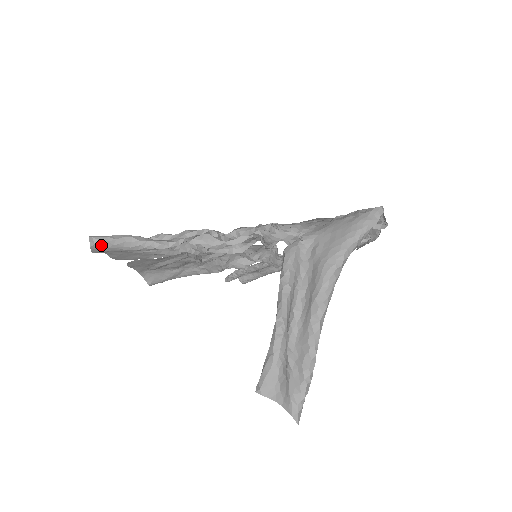
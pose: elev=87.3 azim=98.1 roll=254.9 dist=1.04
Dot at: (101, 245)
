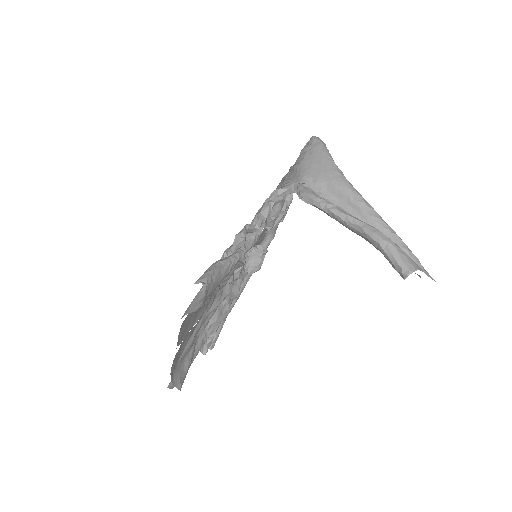
Dot at: (210, 283)
